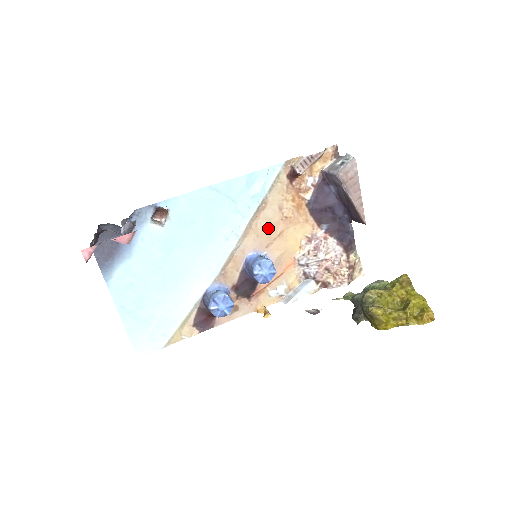
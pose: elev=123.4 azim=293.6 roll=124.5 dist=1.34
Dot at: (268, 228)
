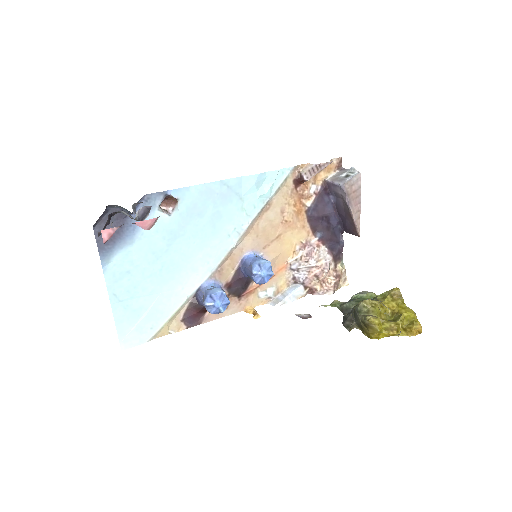
Dot at: (268, 230)
